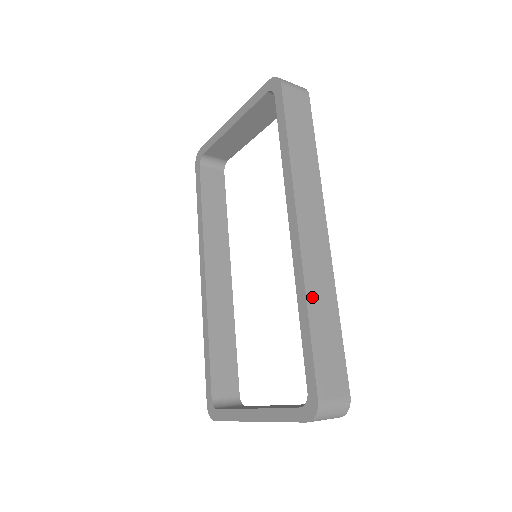
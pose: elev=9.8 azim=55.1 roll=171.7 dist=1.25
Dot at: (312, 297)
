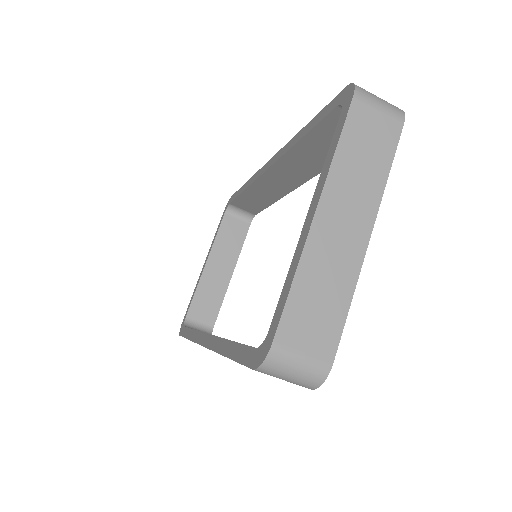
Dot at: occluded
